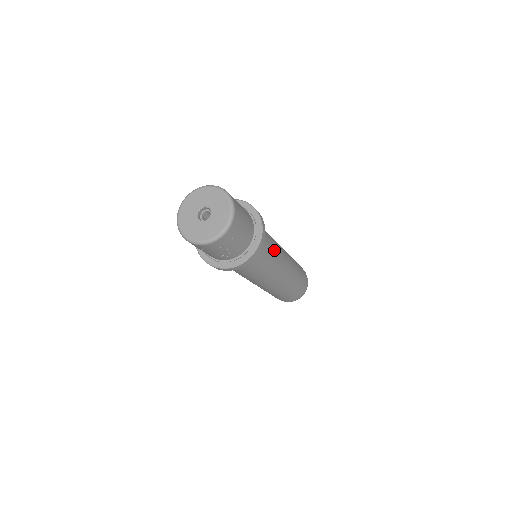
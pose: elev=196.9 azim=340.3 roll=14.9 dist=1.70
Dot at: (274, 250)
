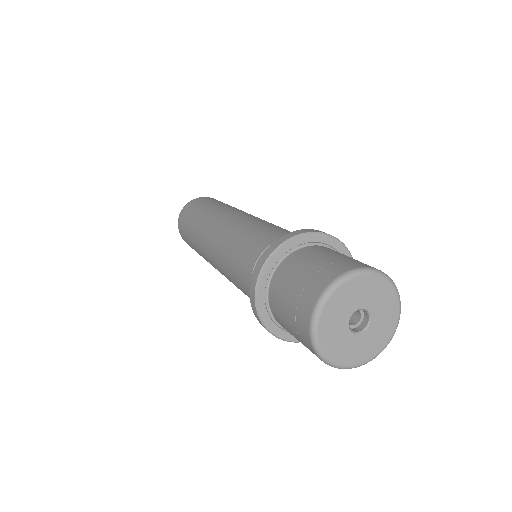
Dot at: occluded
